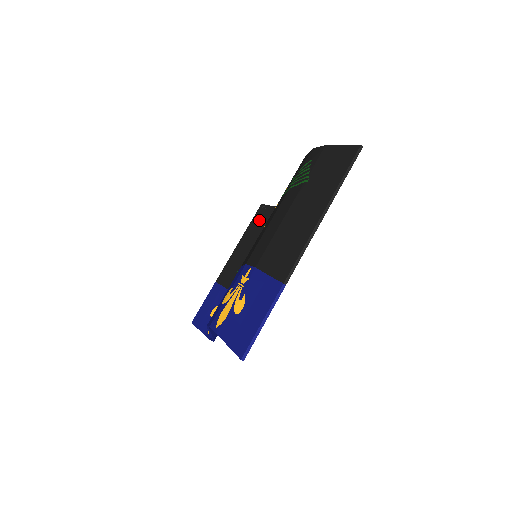
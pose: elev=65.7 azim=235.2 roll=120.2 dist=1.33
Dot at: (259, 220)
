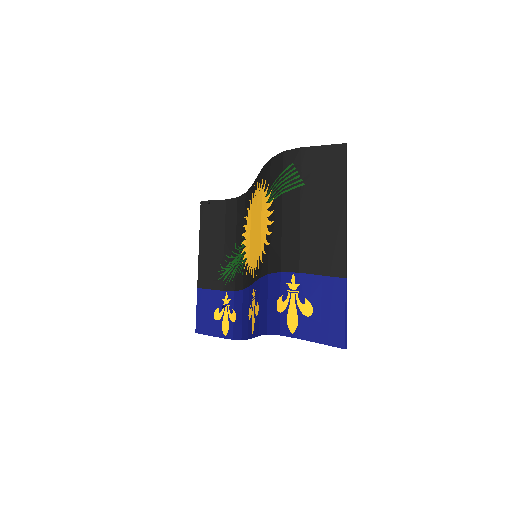
Dot at: (210, 217)
